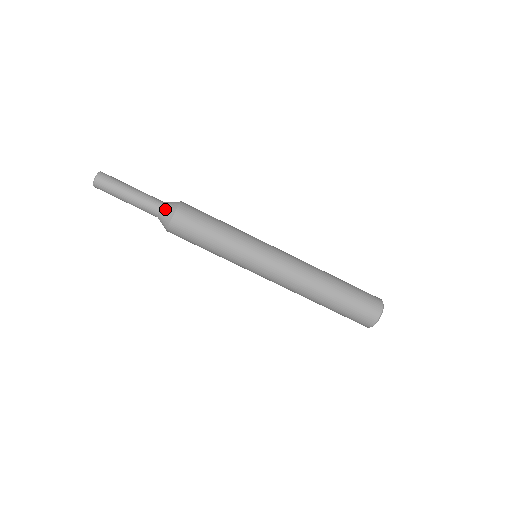
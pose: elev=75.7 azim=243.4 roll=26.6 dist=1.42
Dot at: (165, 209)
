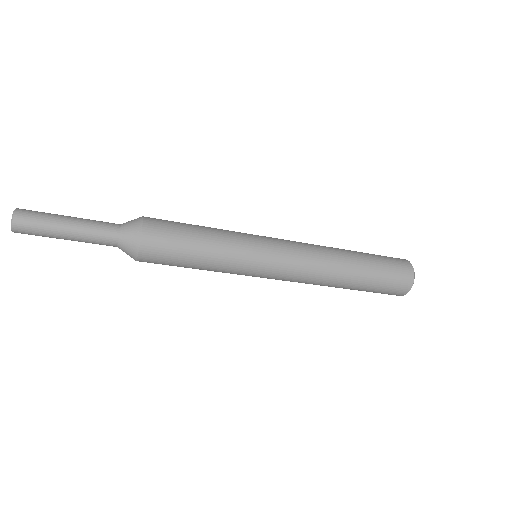
Dot at: (124, 247)
